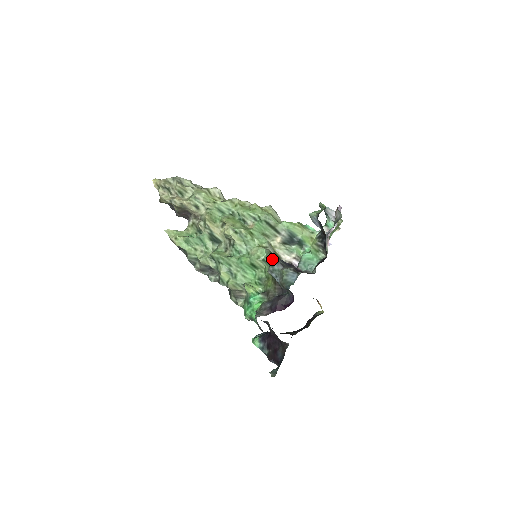
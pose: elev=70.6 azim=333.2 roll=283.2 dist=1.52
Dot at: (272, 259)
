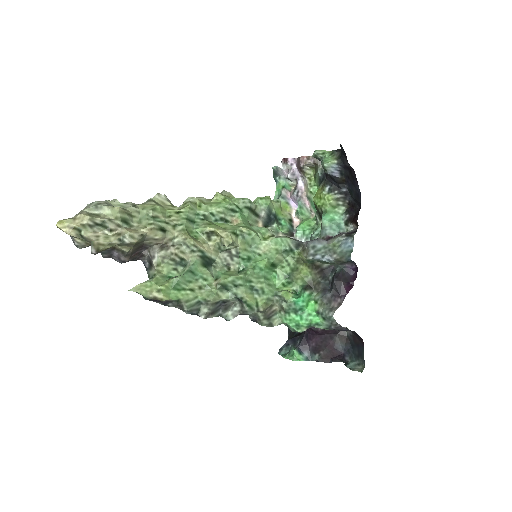
Dot at: (299, 242)
